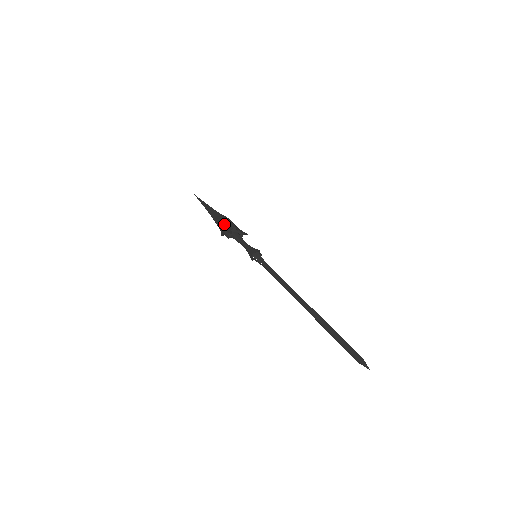
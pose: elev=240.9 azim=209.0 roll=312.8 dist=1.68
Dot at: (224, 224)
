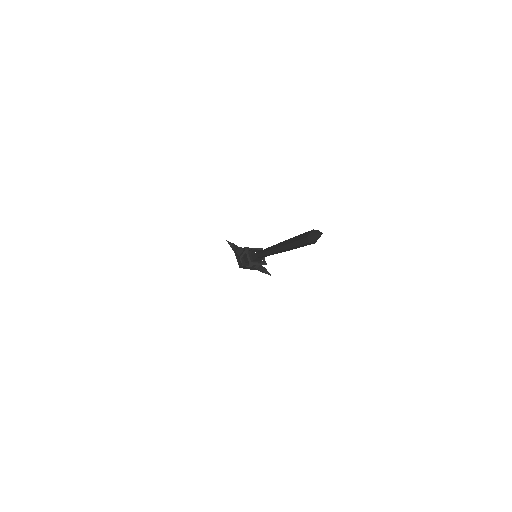
Dot at: occluded
